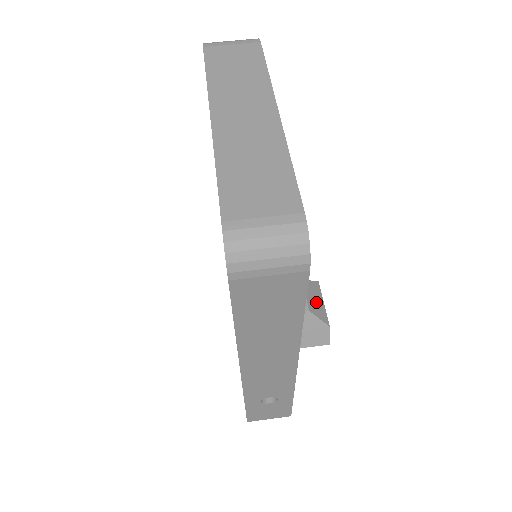
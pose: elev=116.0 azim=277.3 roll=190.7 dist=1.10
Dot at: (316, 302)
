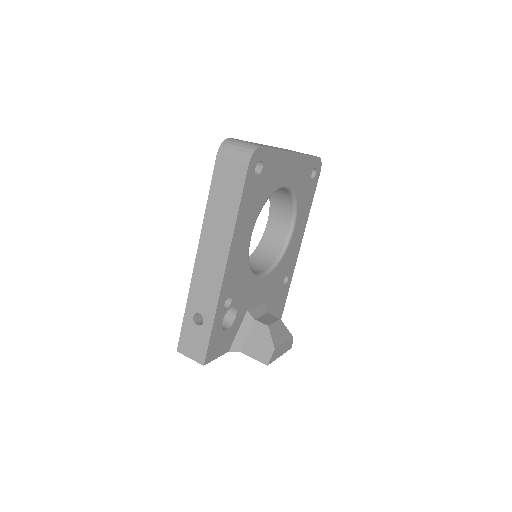
Dot at: (279, 333)
